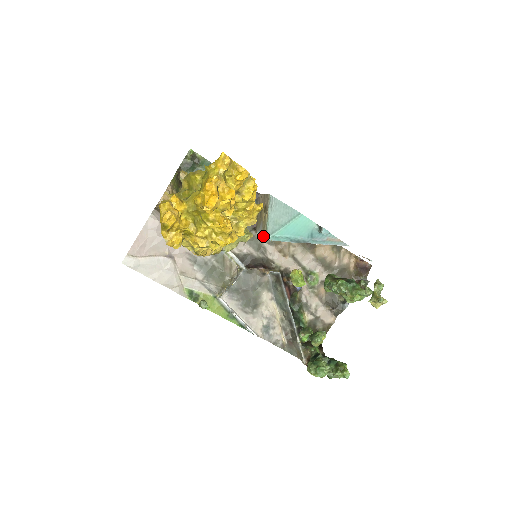
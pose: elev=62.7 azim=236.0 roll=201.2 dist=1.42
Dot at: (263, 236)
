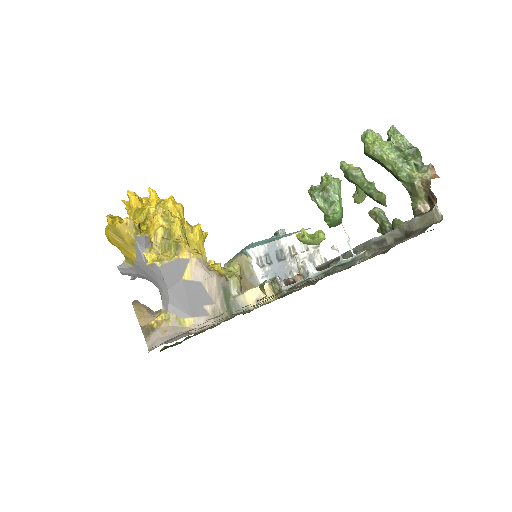
Dot at: occluded
